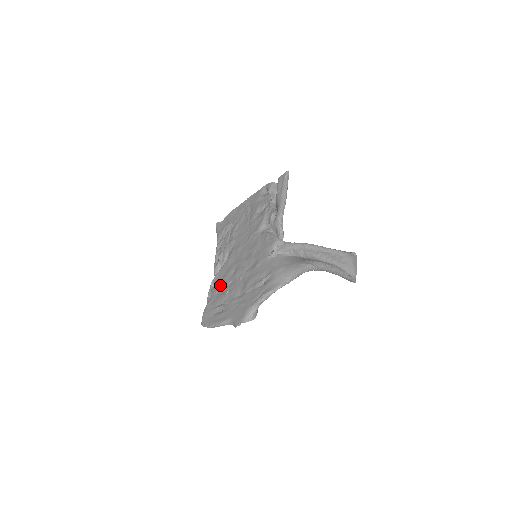
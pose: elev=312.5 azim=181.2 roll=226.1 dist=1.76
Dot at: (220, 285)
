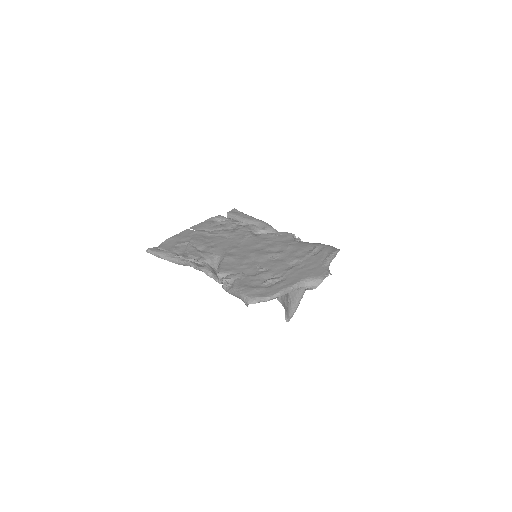
Dot at: (242, 271)
